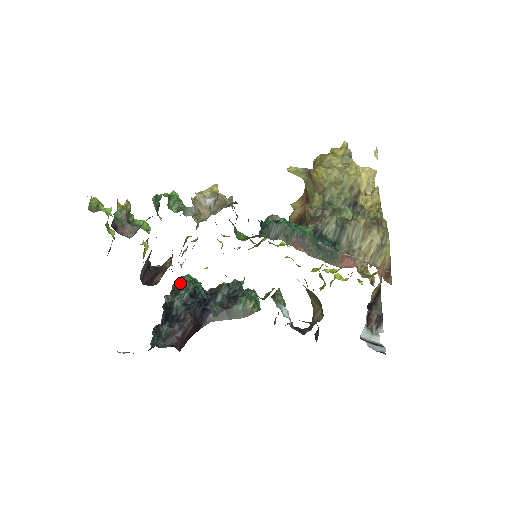
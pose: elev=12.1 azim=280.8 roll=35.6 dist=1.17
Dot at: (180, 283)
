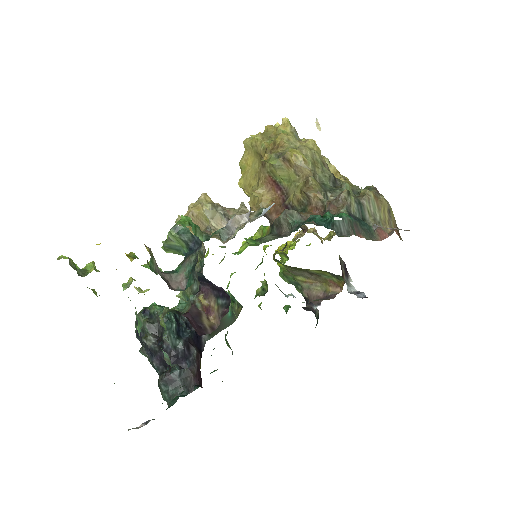
Dot at: (152, 317)
